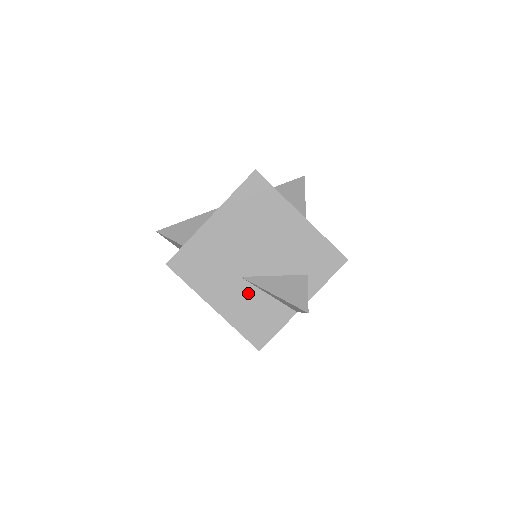
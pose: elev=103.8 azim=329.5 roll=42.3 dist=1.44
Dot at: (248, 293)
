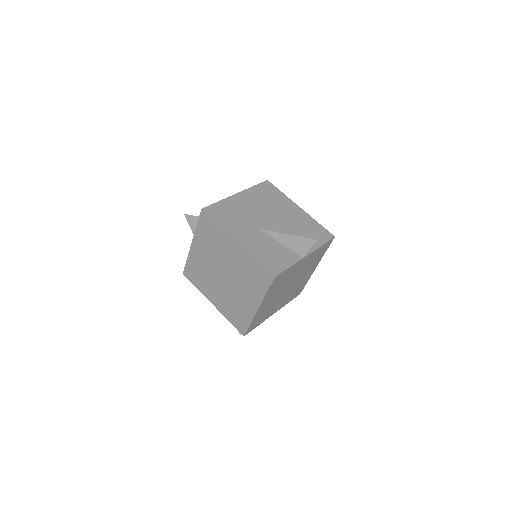
Dot at: (264, 239)
